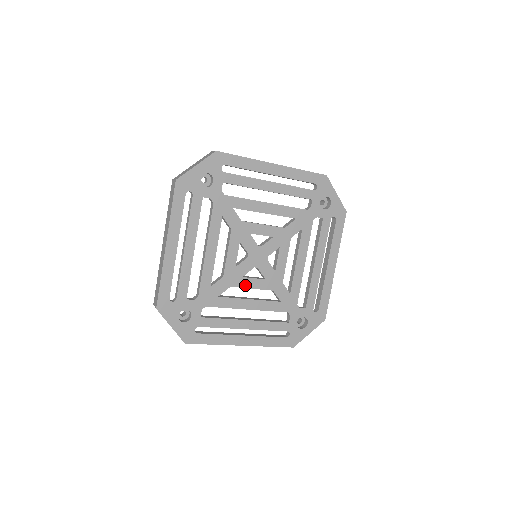
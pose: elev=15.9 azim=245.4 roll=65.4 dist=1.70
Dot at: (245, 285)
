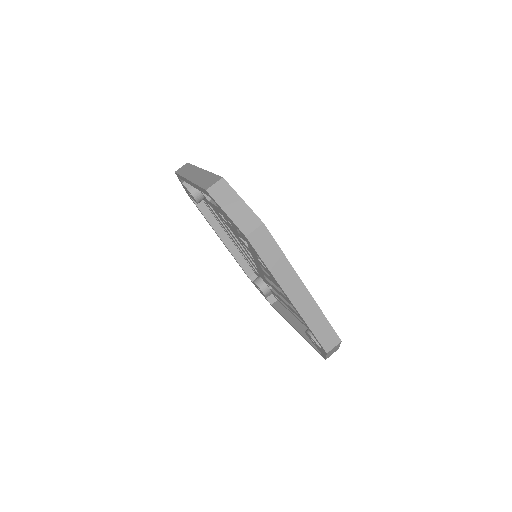
Dot at: occluded
